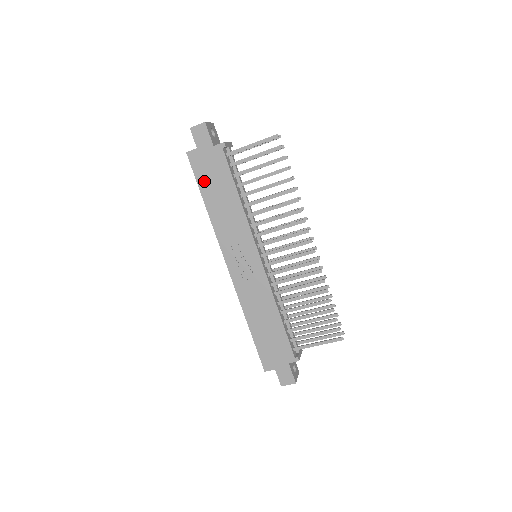
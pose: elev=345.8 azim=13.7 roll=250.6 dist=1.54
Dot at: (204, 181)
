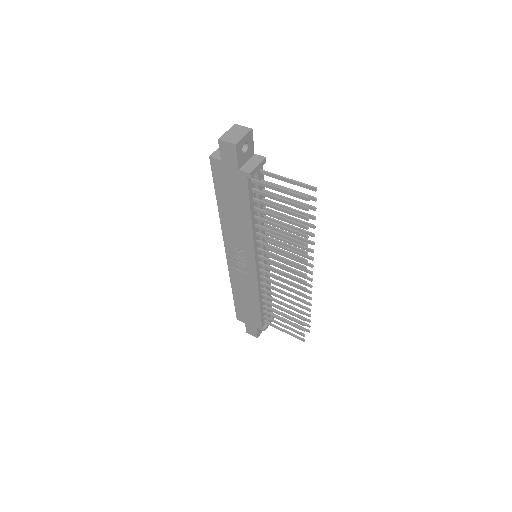
Dot at: (221, 189)
